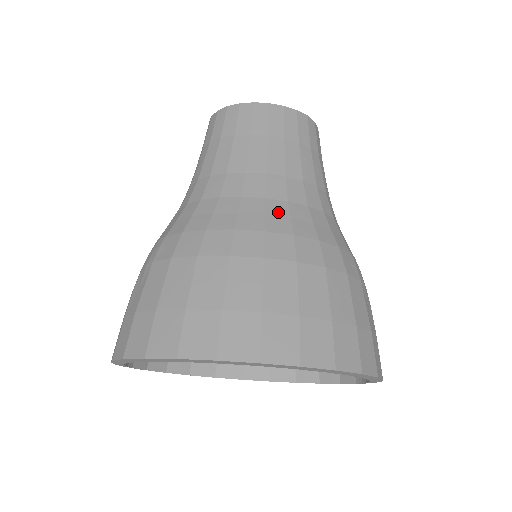
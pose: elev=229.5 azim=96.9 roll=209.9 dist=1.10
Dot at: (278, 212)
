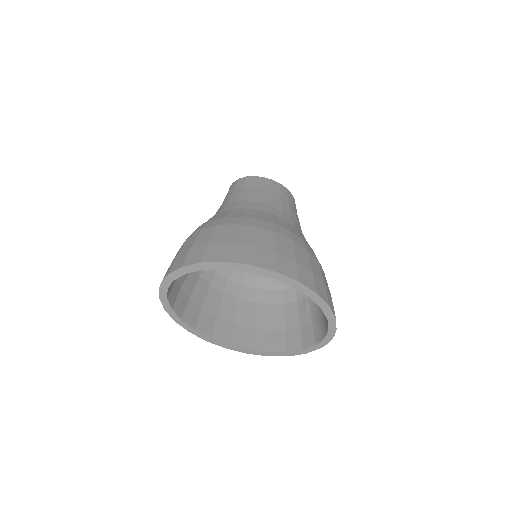
Dot at: (280, 221)
